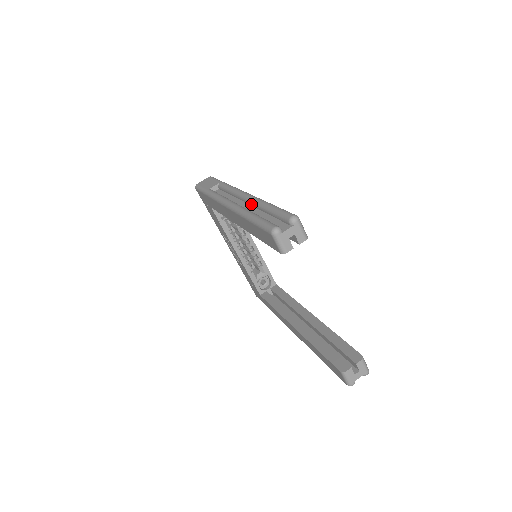
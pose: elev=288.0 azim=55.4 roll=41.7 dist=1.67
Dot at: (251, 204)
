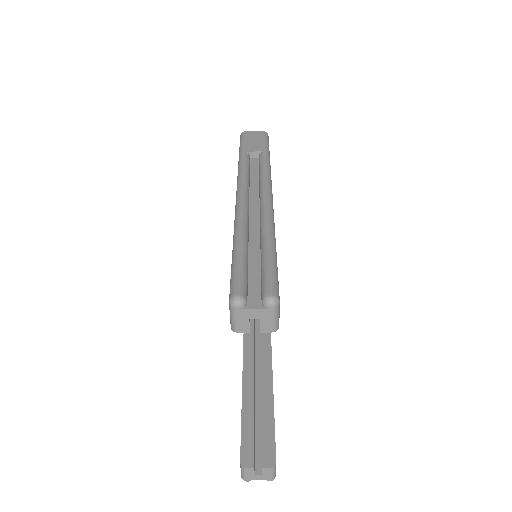
Dot at: (260, 219)
